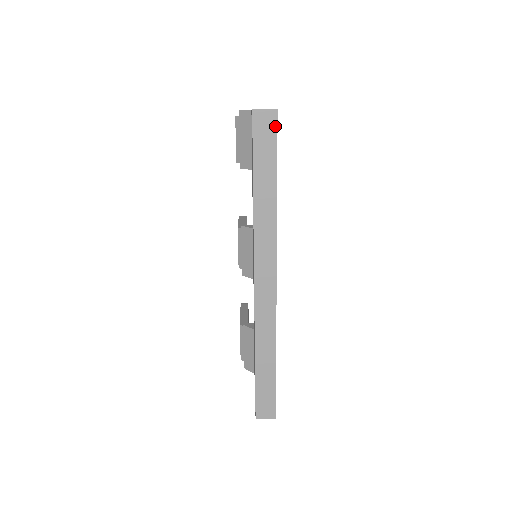
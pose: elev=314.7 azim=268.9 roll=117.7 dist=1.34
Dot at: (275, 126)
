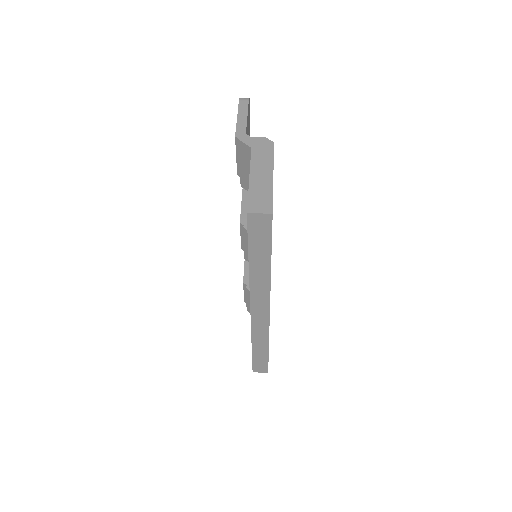
Dot at: (270, 225)
